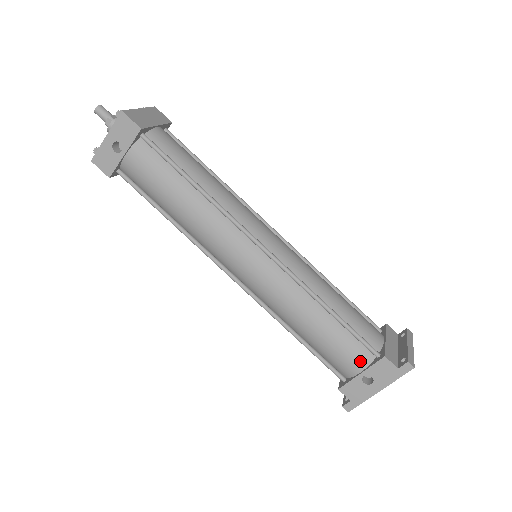
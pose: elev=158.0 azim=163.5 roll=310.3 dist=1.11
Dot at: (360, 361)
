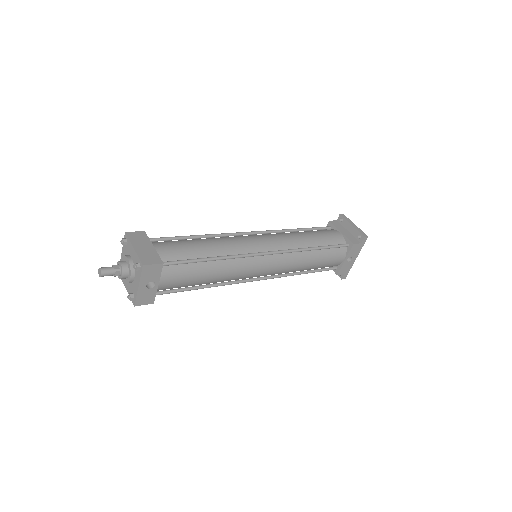
Dot at: (342, 255)
